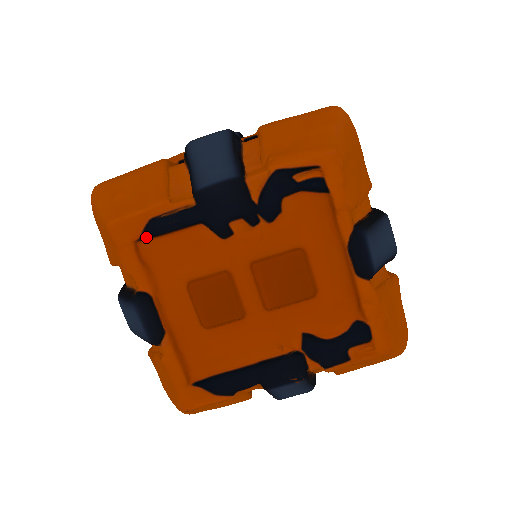
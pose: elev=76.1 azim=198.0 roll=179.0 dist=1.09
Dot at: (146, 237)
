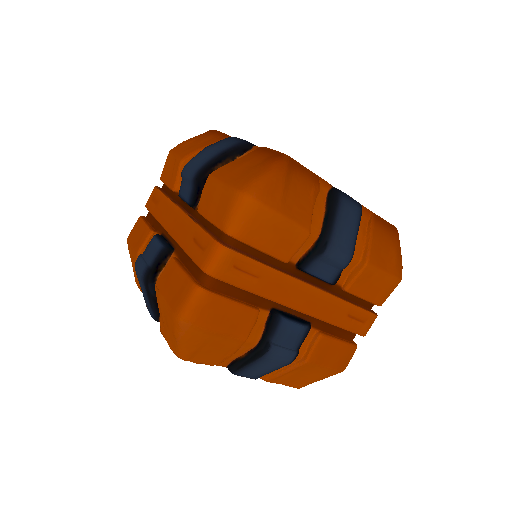
Dot at: occluded
